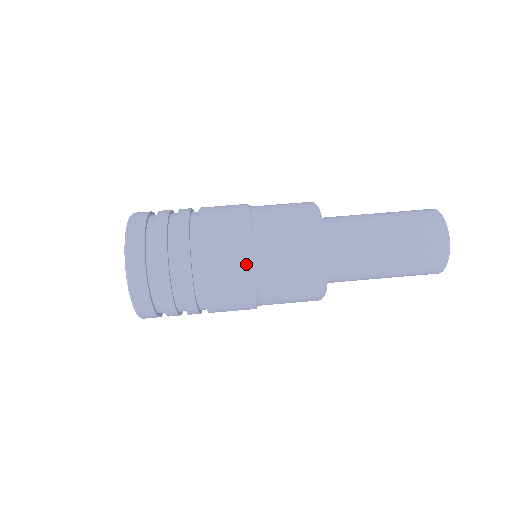
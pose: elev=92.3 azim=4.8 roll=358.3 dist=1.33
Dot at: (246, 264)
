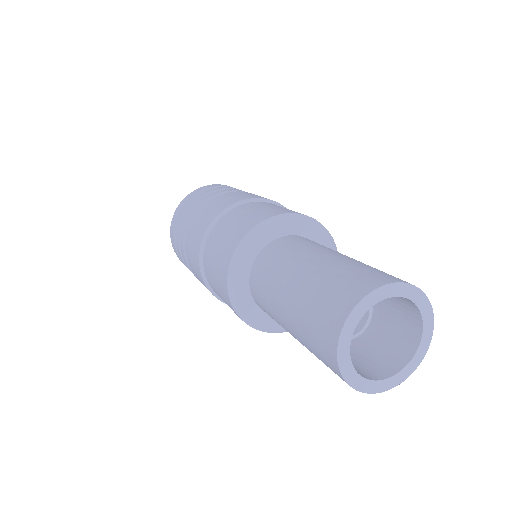
Dot at: (209, 220)
